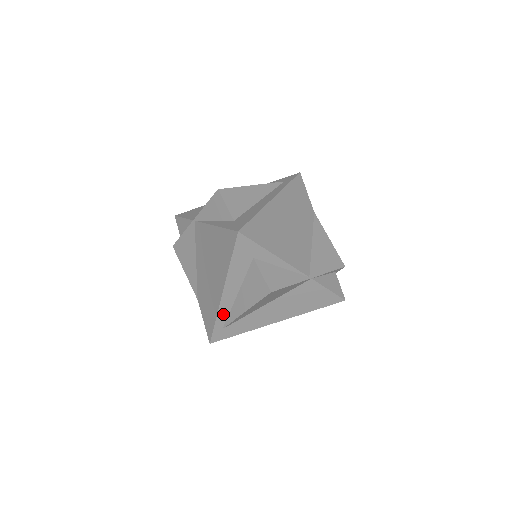
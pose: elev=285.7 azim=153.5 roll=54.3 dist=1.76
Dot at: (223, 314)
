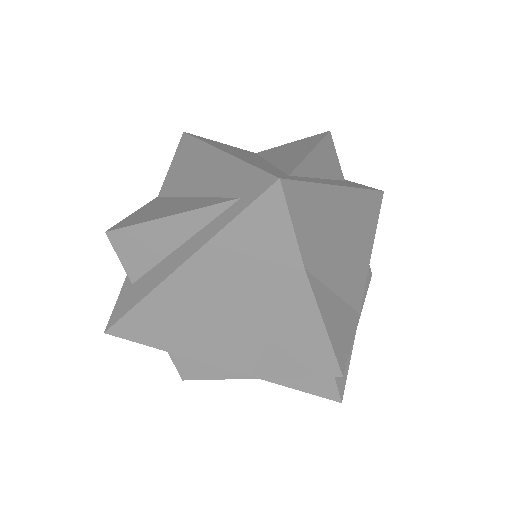
Dot at: occluded
